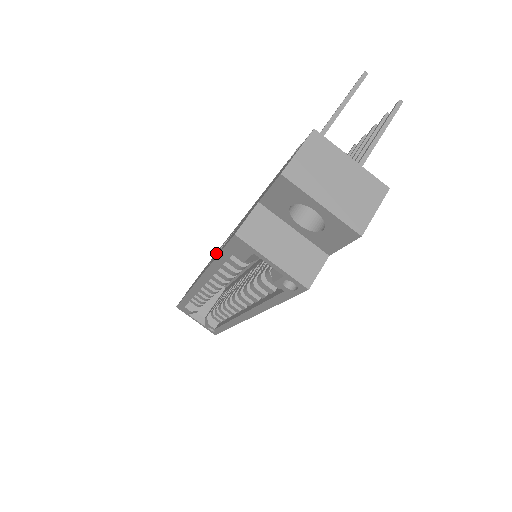
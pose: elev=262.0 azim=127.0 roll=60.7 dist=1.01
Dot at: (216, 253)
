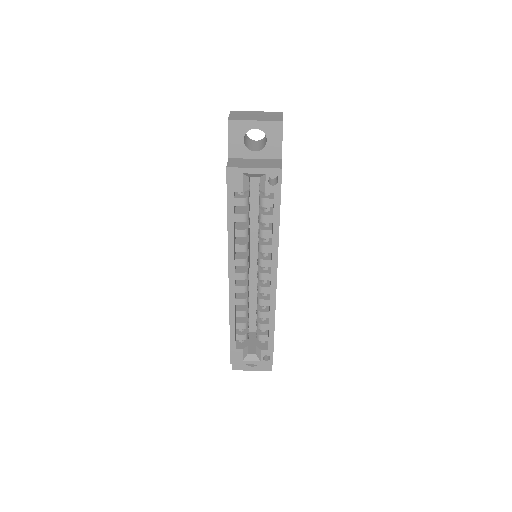
Dot at: occluded
